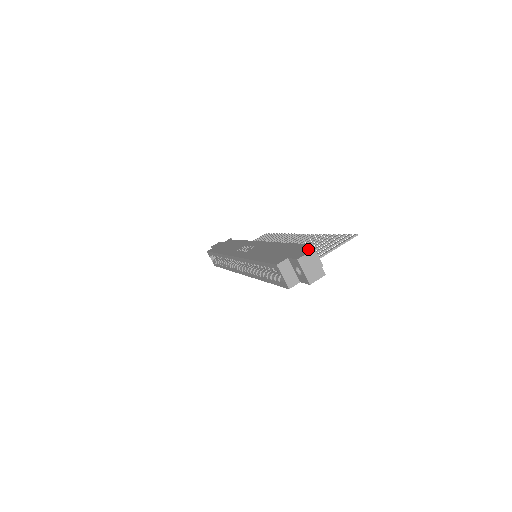
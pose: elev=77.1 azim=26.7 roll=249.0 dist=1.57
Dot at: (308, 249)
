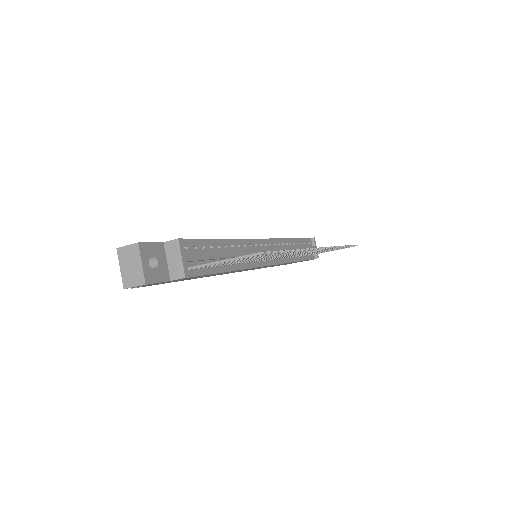
Dot at: (147, 242)
